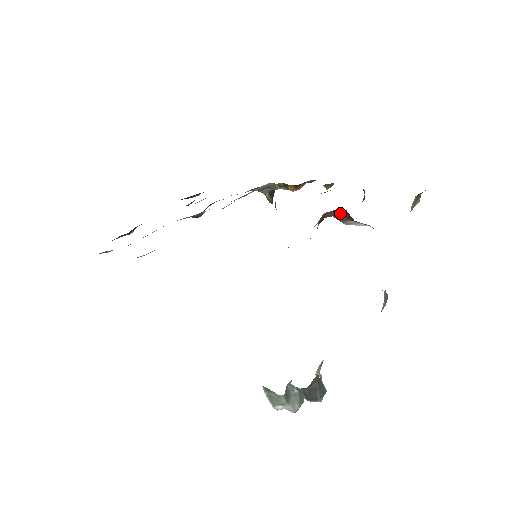
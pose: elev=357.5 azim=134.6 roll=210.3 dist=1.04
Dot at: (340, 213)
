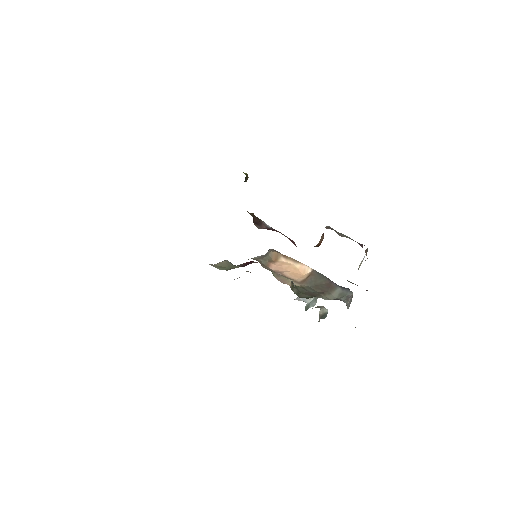
Dot at: occluded
